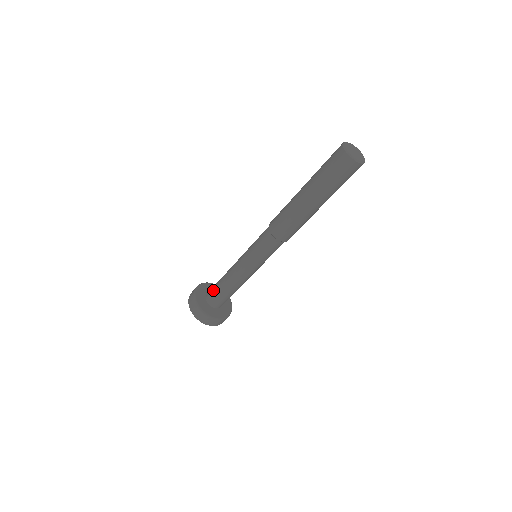
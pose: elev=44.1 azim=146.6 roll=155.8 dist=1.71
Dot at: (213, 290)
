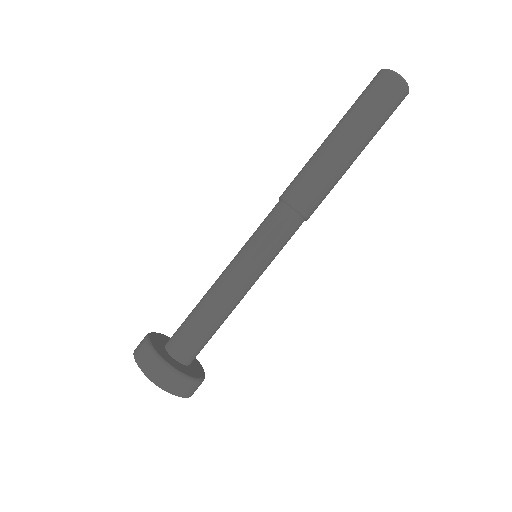
Dot at: occluded
